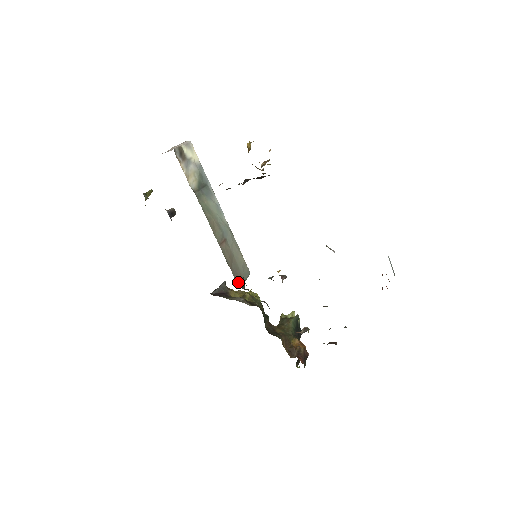
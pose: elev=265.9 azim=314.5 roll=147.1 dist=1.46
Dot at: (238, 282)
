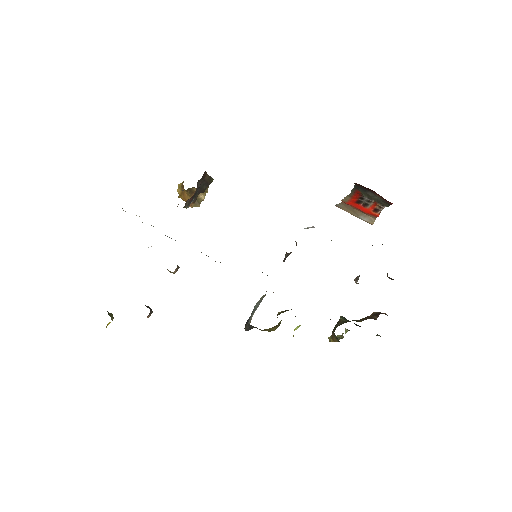
Dot at: occluded
